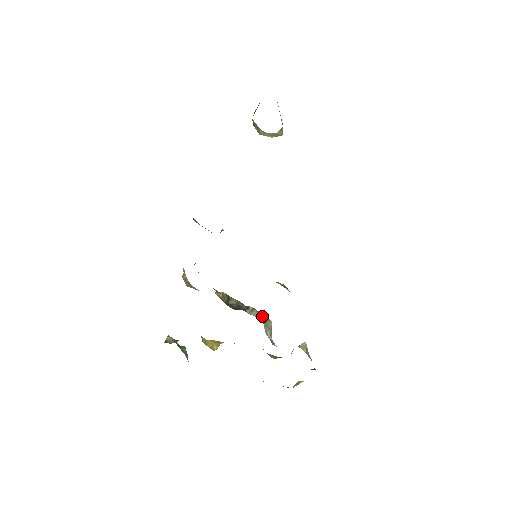
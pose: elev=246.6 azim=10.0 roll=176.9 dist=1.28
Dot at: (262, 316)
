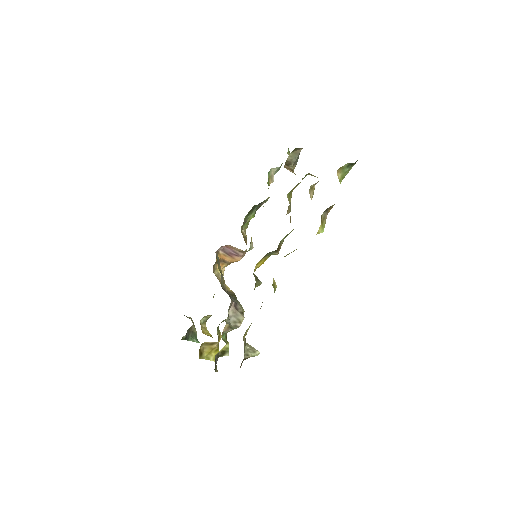
Dot at: (240, 309)
